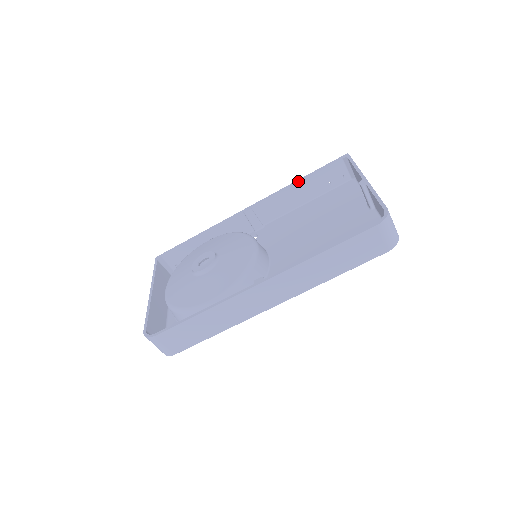
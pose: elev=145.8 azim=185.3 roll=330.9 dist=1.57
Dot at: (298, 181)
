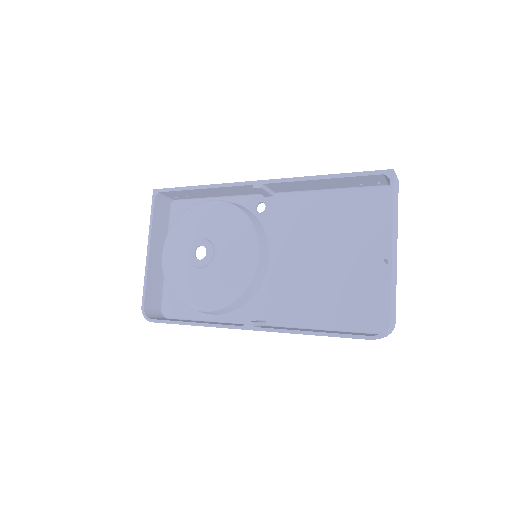
Dot at: (323, 178)
